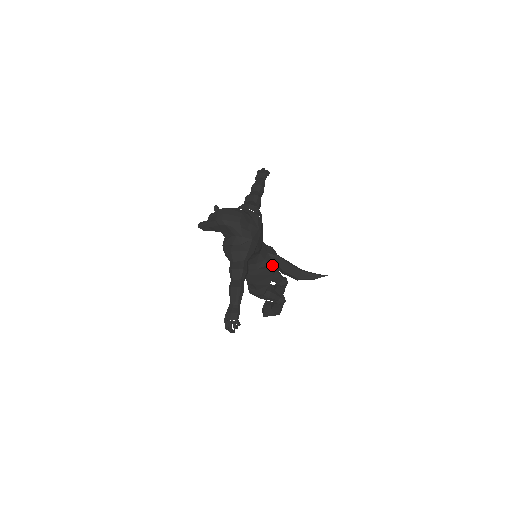
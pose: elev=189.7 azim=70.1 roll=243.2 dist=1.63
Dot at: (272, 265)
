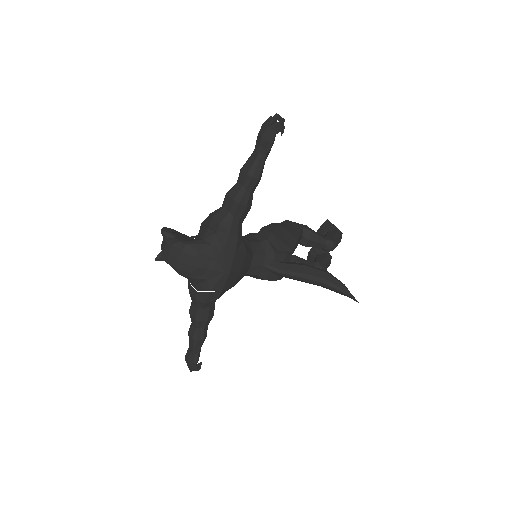
Dot at: (273, 277)
